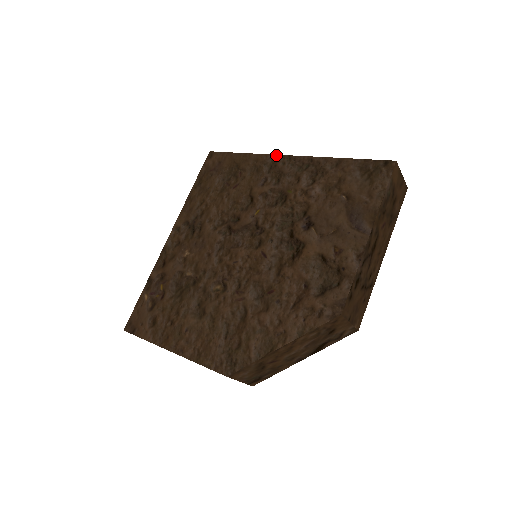
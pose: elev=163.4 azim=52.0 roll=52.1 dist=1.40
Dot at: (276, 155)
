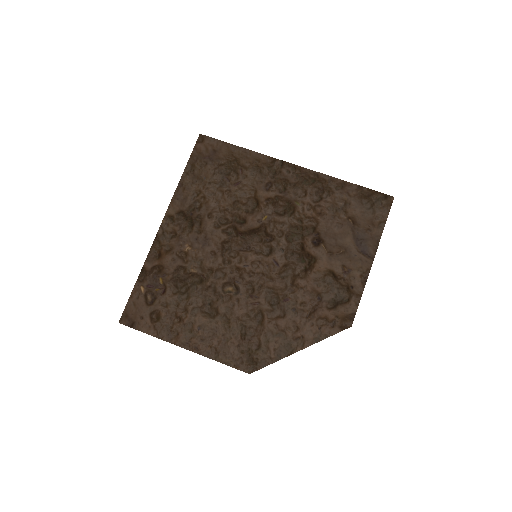
Dot at: (280, 160)
